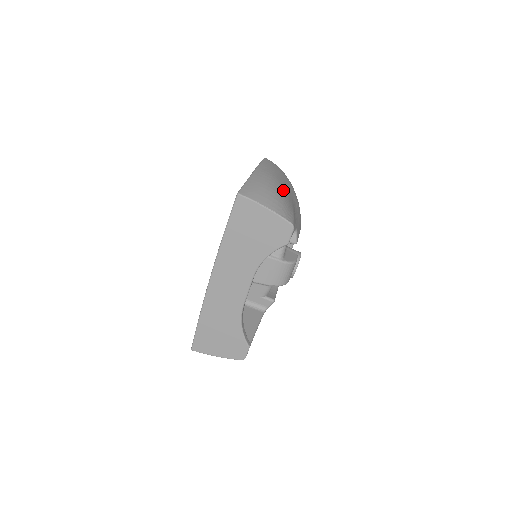
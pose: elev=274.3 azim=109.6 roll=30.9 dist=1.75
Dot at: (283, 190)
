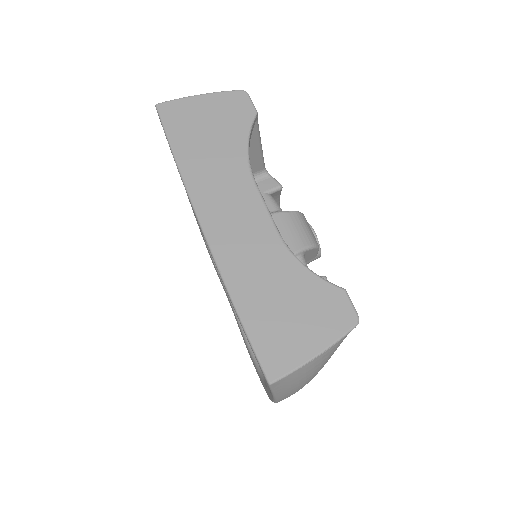
Dot at: occluded
